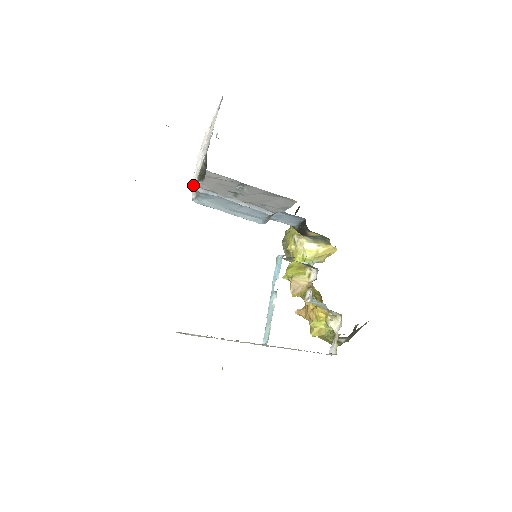
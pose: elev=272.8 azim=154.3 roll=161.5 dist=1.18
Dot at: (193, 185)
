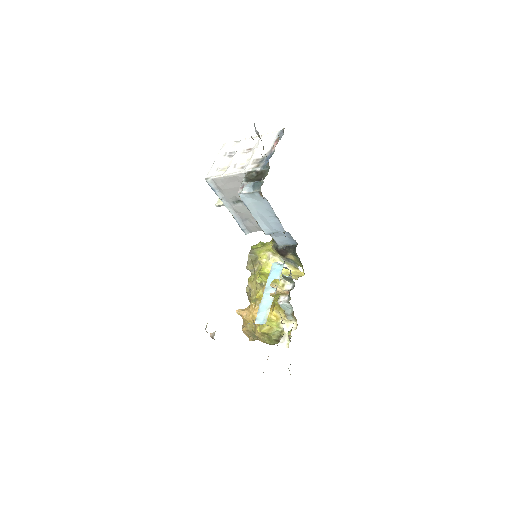
Dot at: (211, 178)
